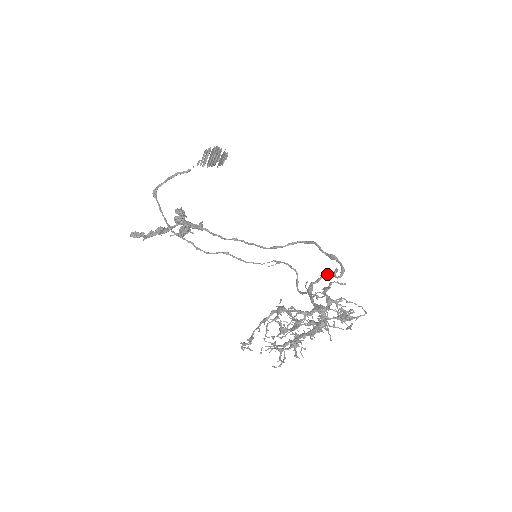
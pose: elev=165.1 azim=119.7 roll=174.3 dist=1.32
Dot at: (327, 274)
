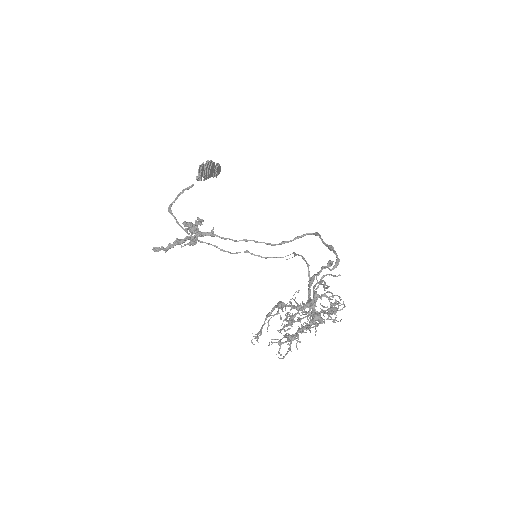
Dot at: (326, 266)
